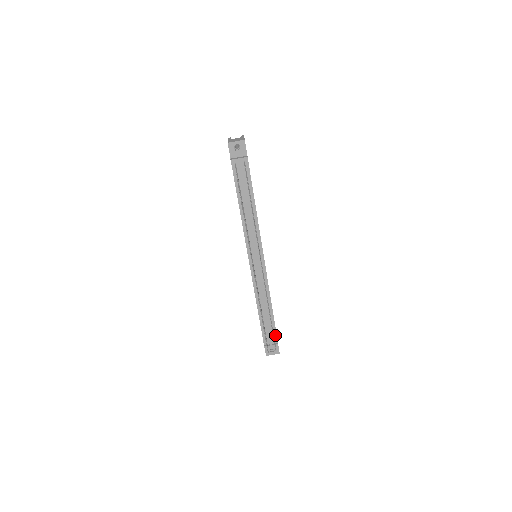
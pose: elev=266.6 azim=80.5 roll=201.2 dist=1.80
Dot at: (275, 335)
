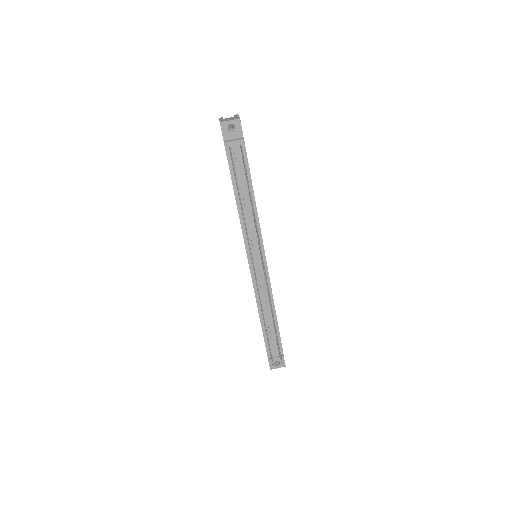
Dot at: (280, 346)
